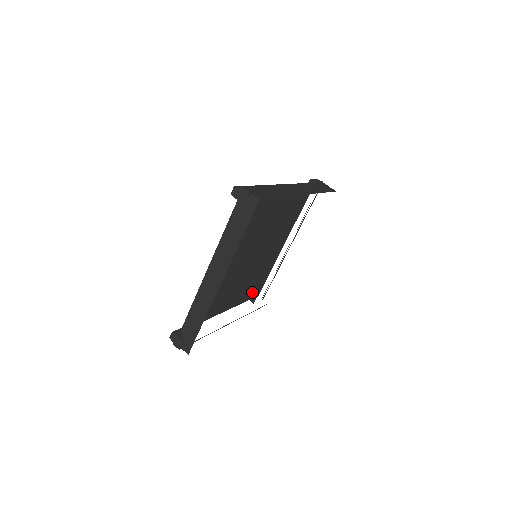
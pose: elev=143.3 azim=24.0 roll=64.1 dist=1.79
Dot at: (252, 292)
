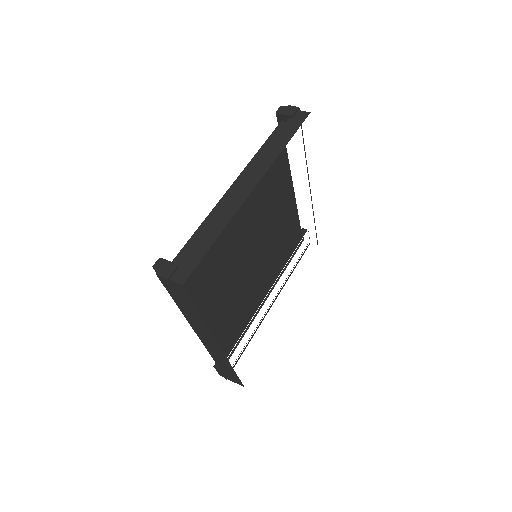
Dot at: (227, 336)
